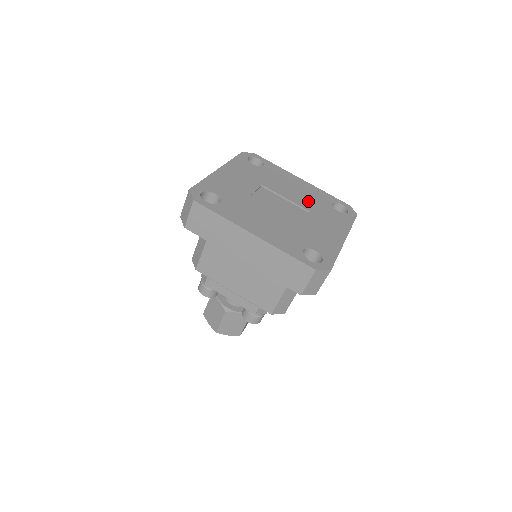
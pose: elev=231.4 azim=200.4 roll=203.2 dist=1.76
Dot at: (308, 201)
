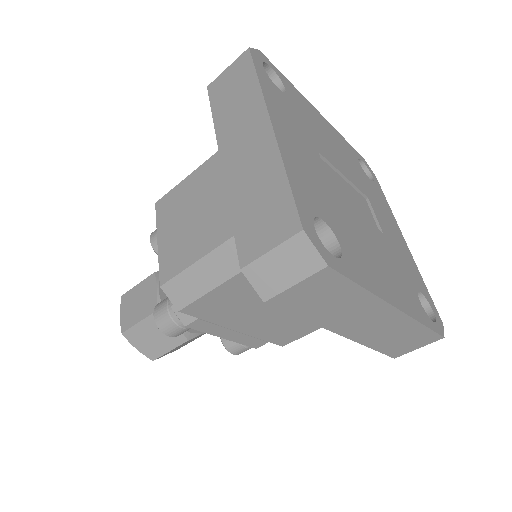
Dot at: (353, 171)
